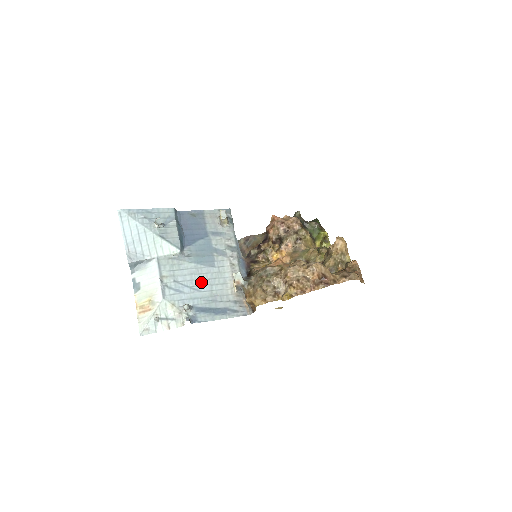
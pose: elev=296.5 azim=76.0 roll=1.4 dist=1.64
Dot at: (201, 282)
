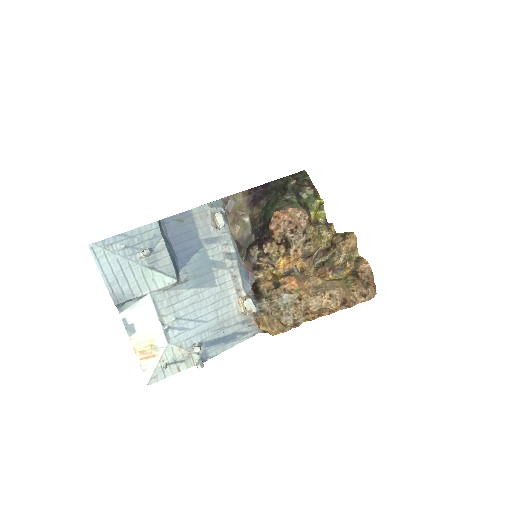
Dot at: (205, 310)
